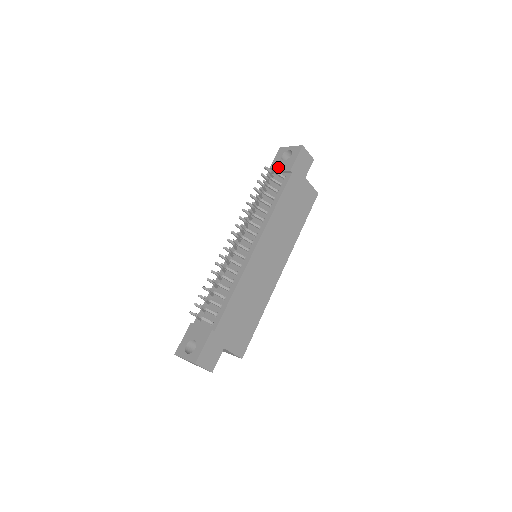
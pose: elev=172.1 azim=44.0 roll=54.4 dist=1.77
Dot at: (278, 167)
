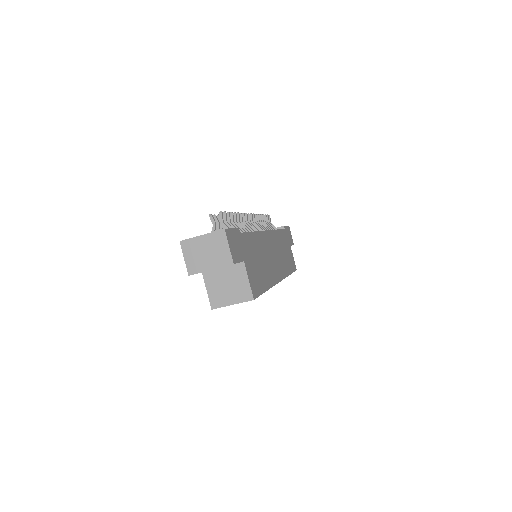
Dot at: occluded
